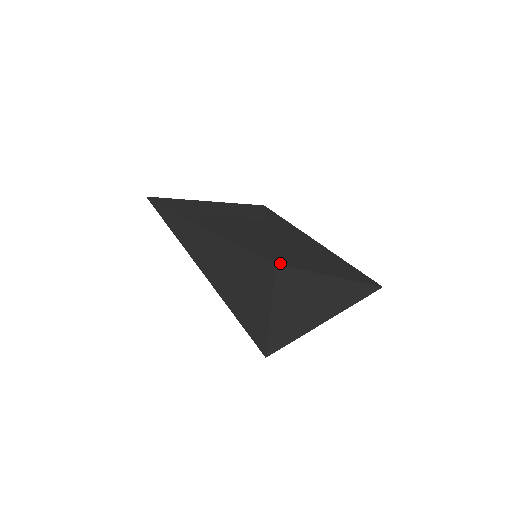
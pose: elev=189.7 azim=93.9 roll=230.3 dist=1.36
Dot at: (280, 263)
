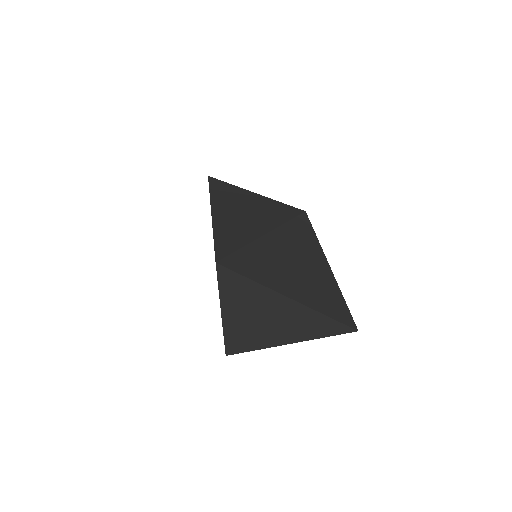
Dot at: (223, 263)
